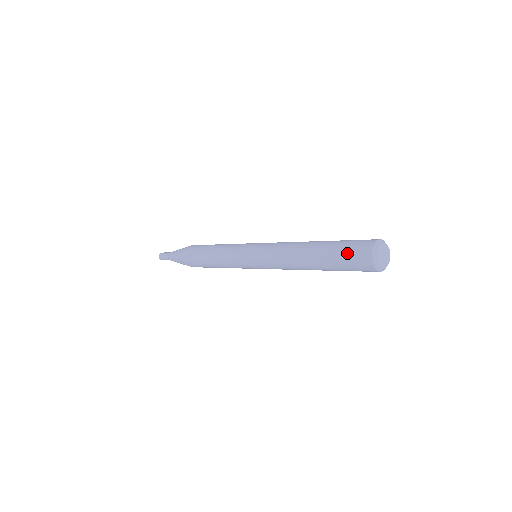
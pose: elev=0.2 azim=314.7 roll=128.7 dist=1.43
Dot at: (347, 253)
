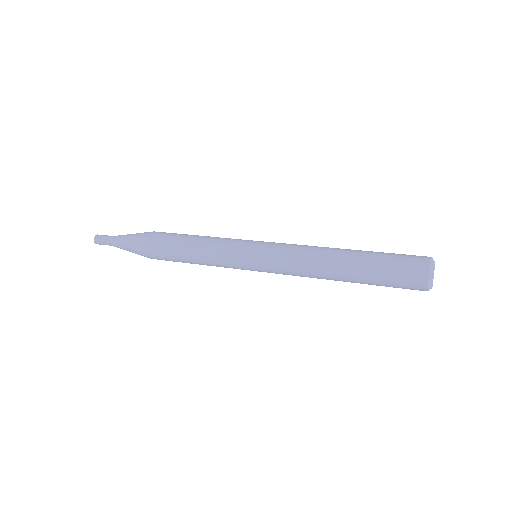
Dot at: (396, 272)
